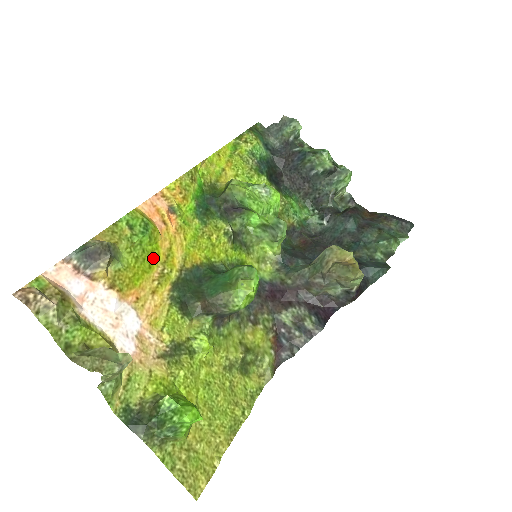
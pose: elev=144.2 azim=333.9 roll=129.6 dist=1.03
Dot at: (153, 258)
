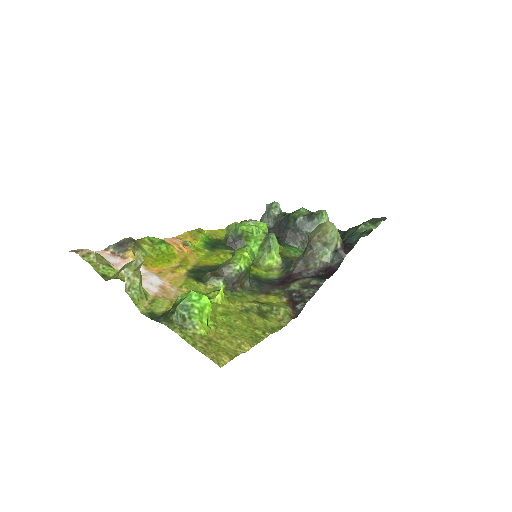
Dot at: (171, 258)
